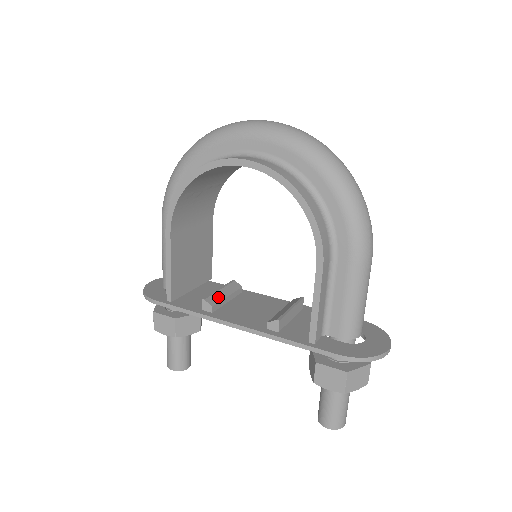
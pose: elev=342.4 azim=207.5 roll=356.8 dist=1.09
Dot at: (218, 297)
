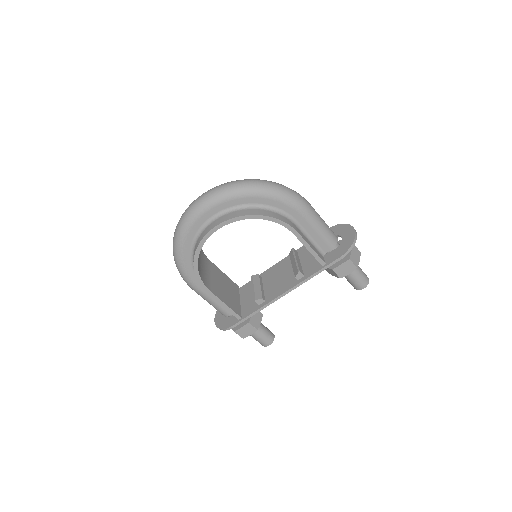
Dot at: (258, 292)
